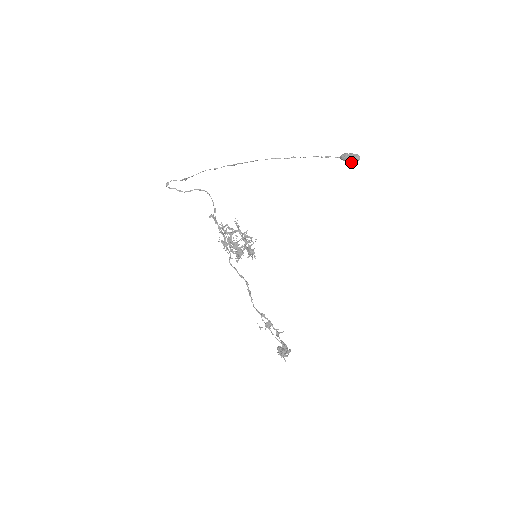
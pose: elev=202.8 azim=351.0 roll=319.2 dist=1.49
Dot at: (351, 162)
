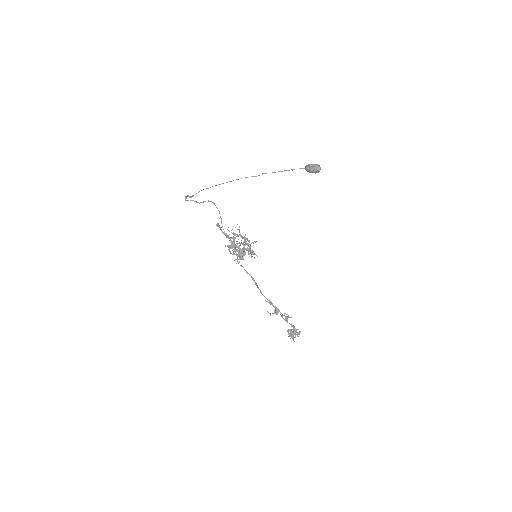
Dot at: (314, 172)
